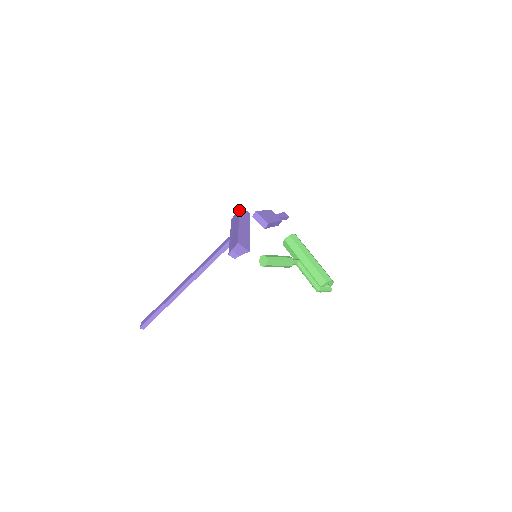
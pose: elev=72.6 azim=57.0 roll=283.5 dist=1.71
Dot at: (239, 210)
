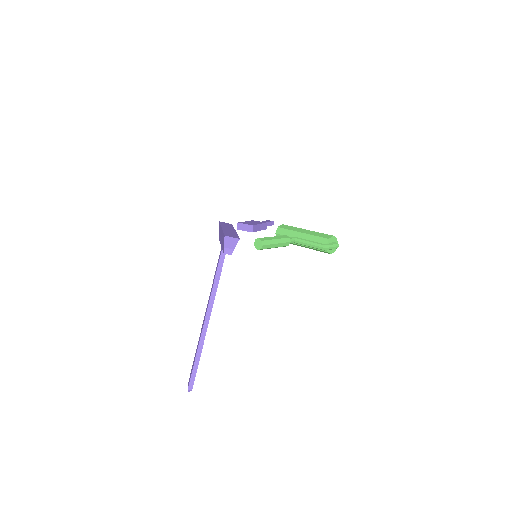
Dot at: (219, 223)
